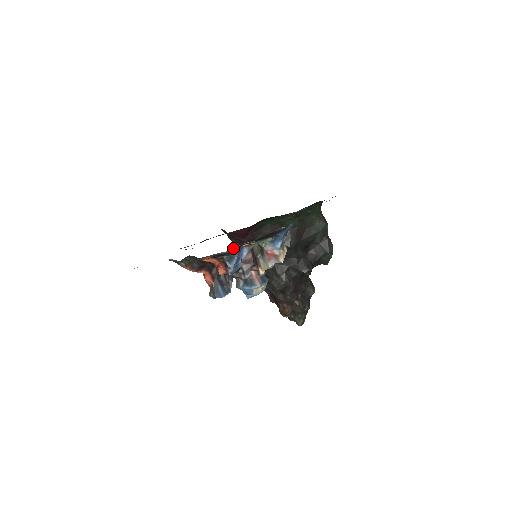
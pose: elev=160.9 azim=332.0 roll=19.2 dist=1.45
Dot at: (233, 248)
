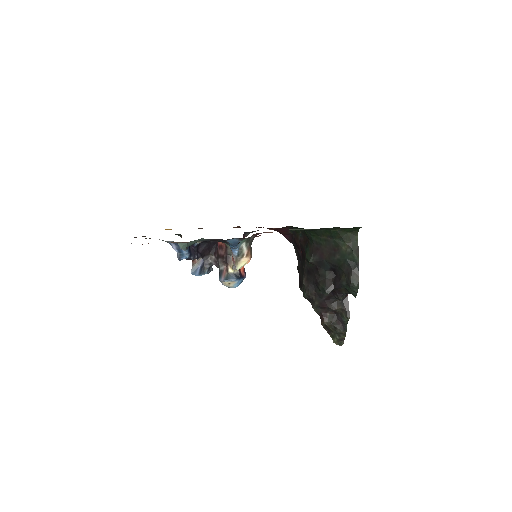
Dot at: occluded
